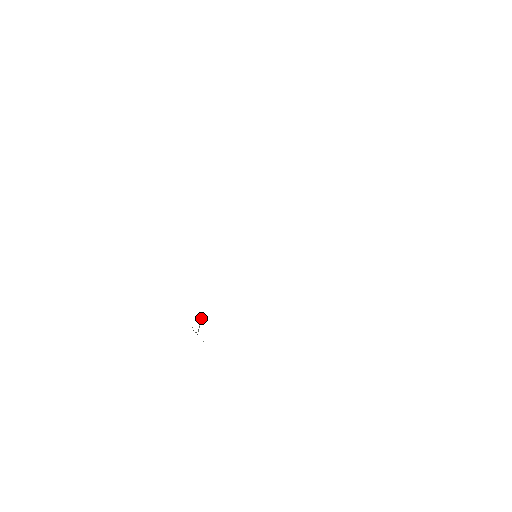
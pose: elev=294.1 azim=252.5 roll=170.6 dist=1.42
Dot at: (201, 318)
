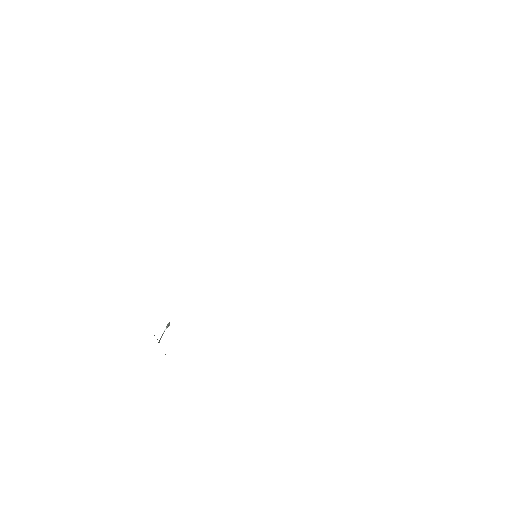
Dot at: (168, 323)
